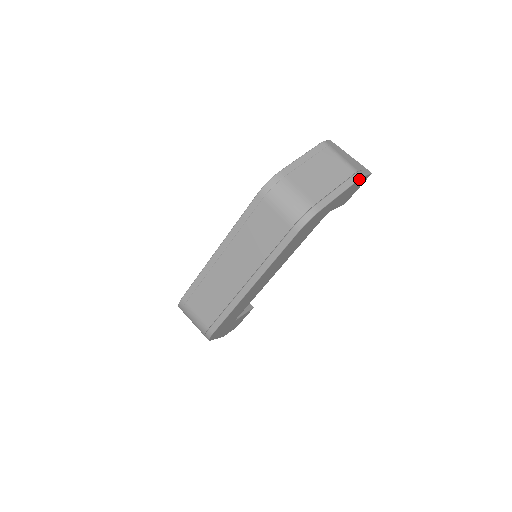
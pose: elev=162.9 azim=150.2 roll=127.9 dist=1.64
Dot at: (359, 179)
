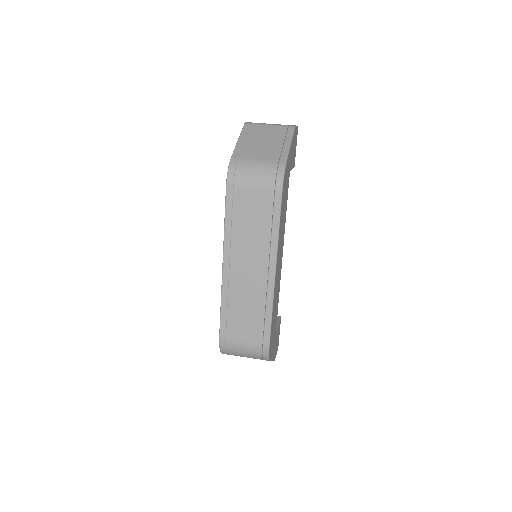
Dot at: (294, 129)
